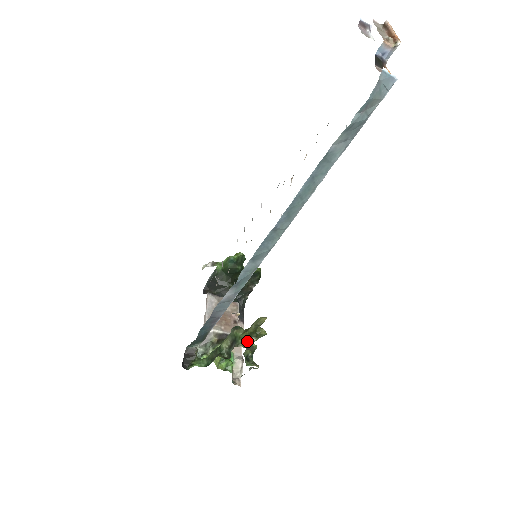
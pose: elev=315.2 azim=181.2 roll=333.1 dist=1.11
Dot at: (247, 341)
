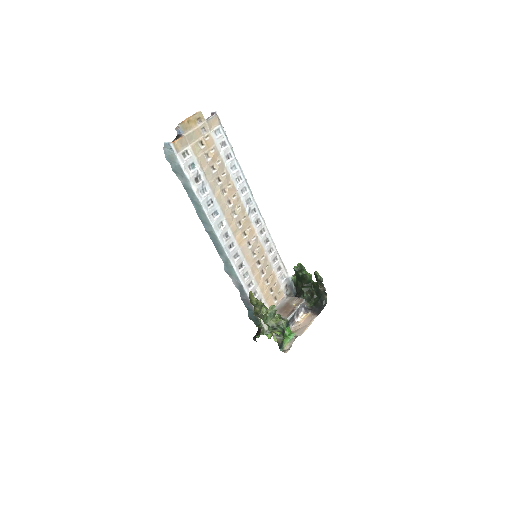
Dot at: (254, 310)
